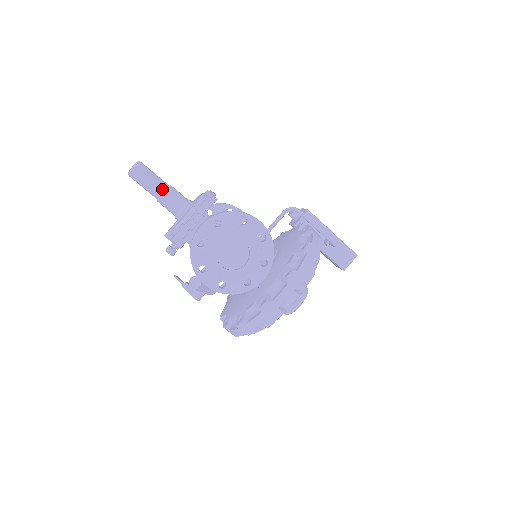
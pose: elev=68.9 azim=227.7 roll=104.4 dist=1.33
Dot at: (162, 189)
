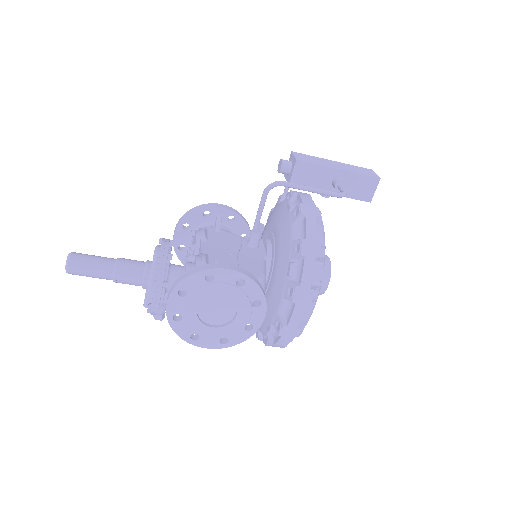
Dot at: (109, 272)
